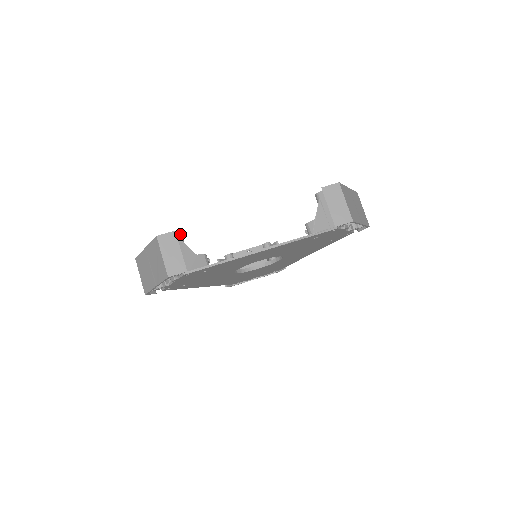
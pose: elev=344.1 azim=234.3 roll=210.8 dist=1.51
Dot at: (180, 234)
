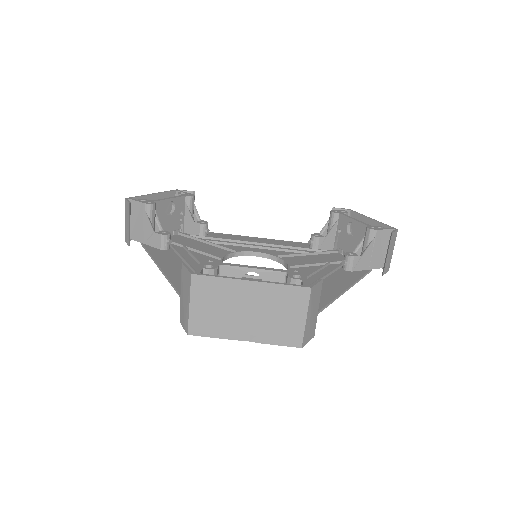
Dot at: (304, 272)
